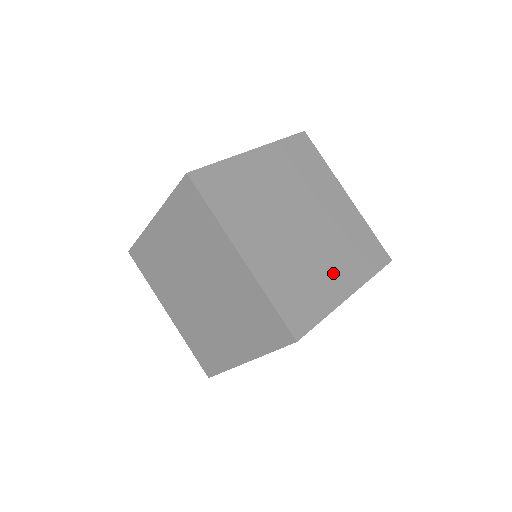
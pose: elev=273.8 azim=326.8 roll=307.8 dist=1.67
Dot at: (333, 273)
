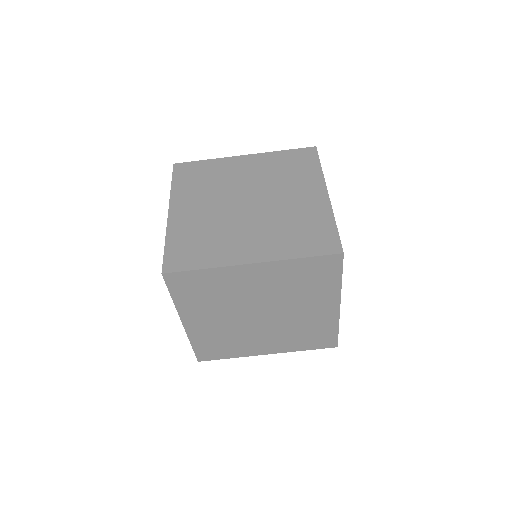
Dot at: (263, 343)
